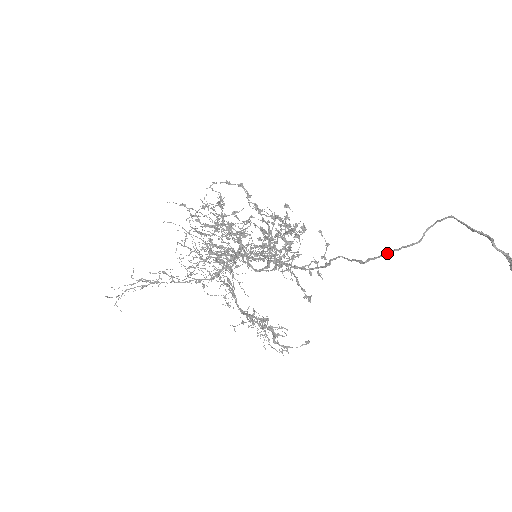
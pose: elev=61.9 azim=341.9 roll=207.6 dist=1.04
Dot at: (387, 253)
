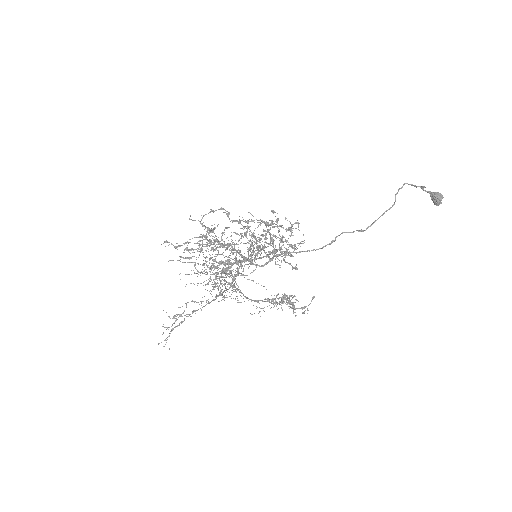
Dot at: occluded
